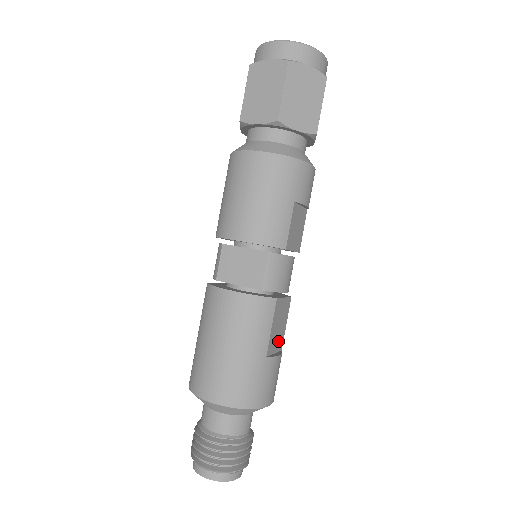
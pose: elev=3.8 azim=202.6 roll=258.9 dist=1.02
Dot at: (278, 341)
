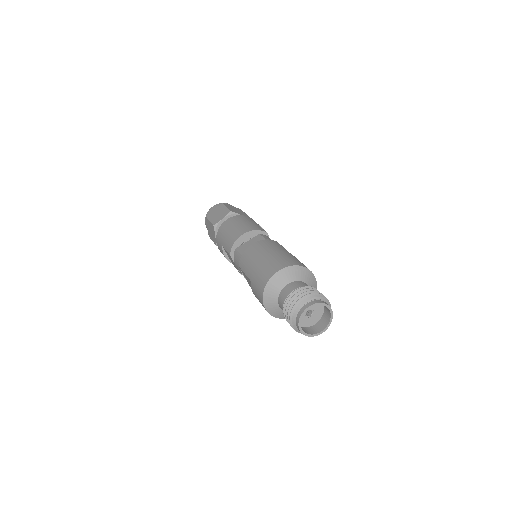
Dot at: occluded
